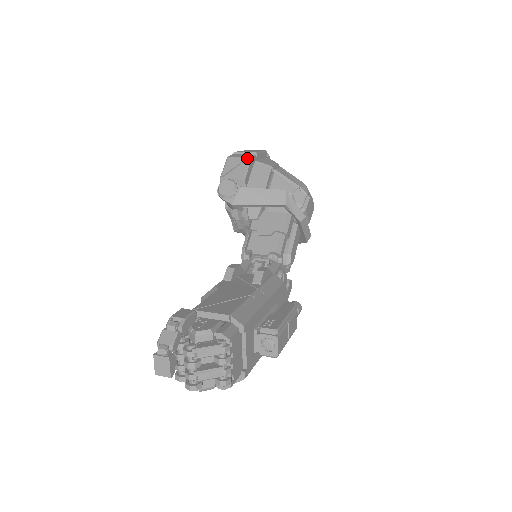
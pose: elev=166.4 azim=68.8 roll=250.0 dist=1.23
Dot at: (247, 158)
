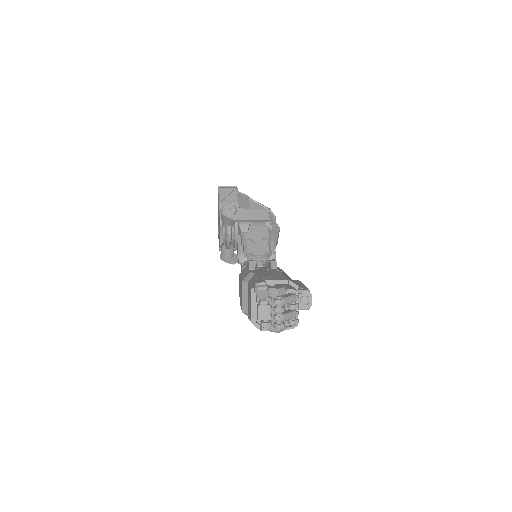
Dot at: (235, 189)
